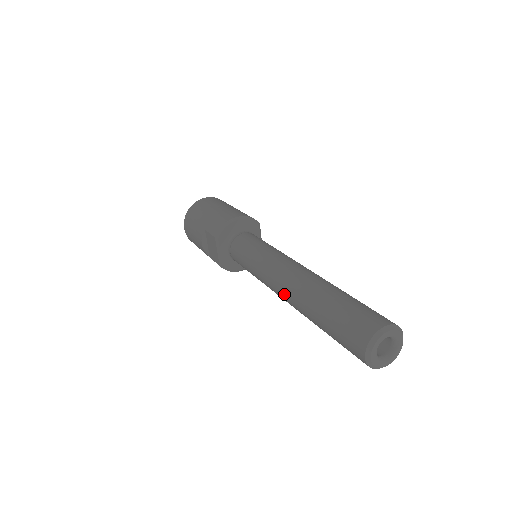
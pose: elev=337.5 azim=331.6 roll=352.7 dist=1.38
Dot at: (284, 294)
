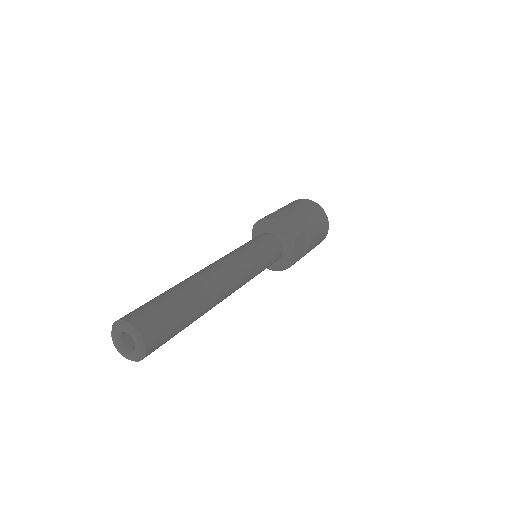
Dot at: occluded
